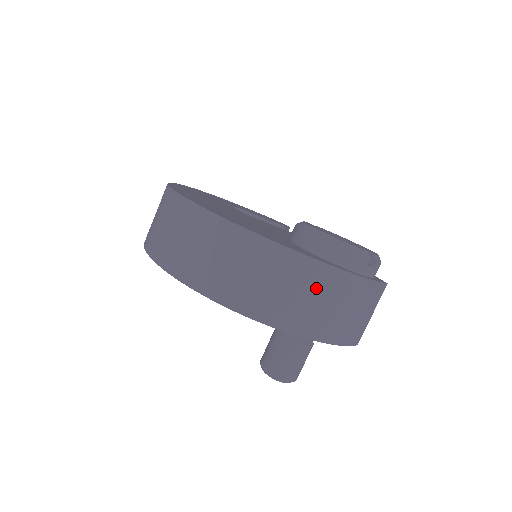
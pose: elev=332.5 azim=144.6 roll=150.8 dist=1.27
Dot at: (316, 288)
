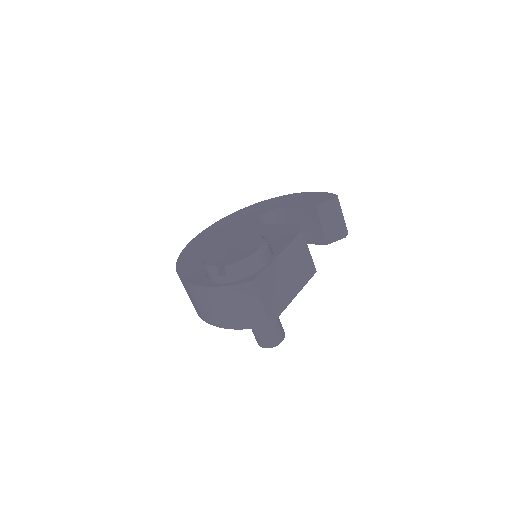
Dot at: (200, 299)
